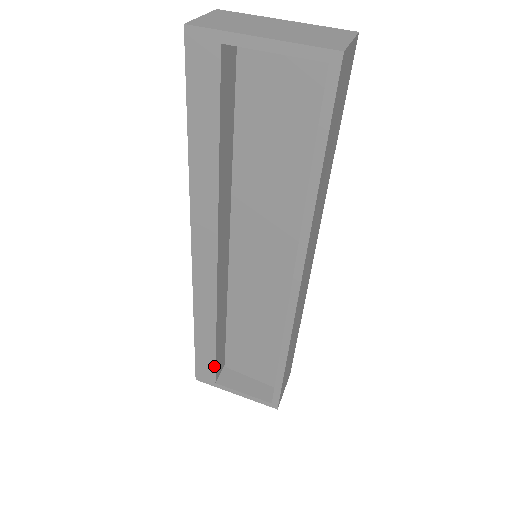
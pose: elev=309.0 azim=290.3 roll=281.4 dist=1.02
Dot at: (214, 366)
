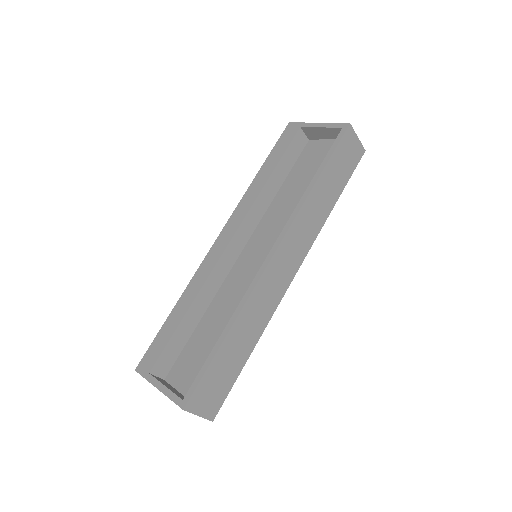
Dot at: (163, 348)
